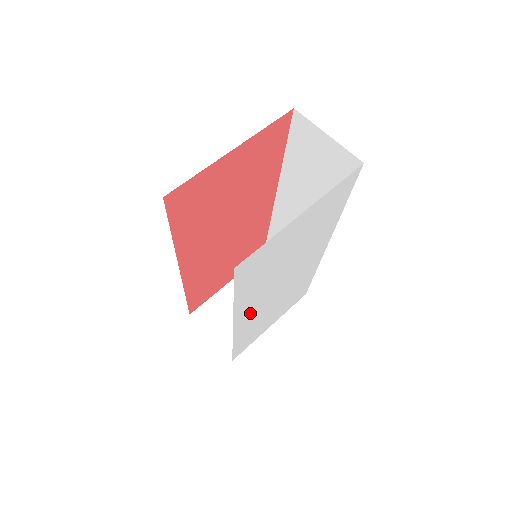
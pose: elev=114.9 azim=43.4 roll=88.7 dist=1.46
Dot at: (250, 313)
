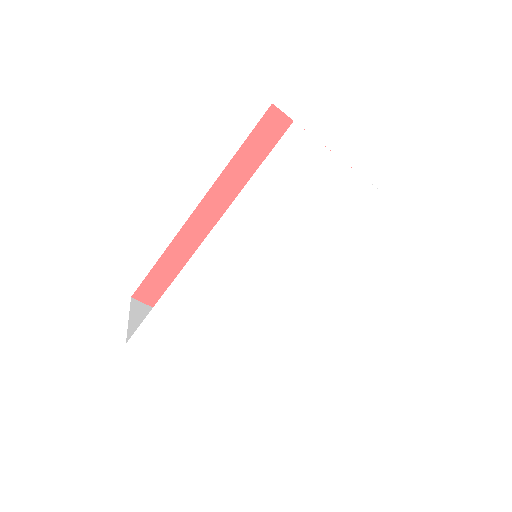
Dot at: (220, 259)
